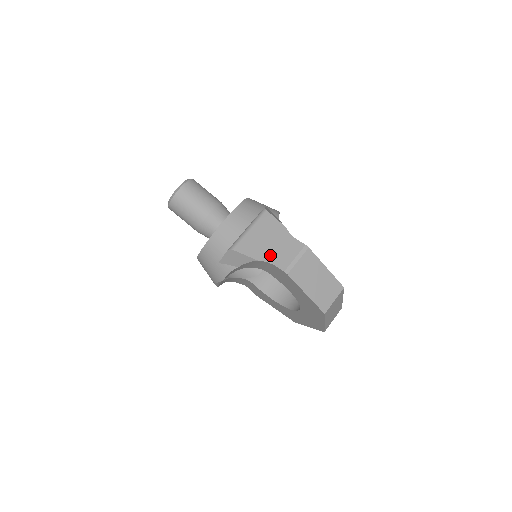
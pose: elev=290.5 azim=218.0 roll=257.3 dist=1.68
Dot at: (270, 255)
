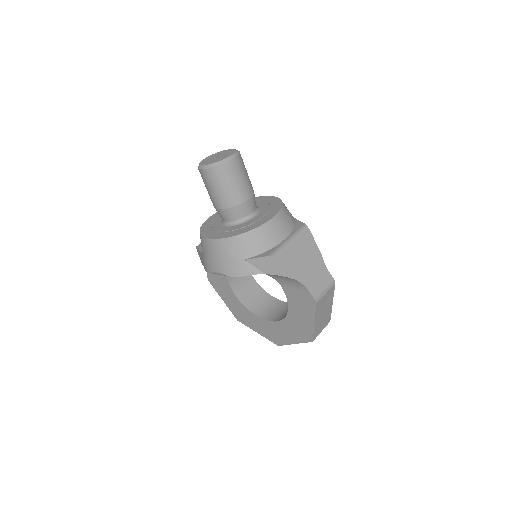
Dot at: (306, 278)
